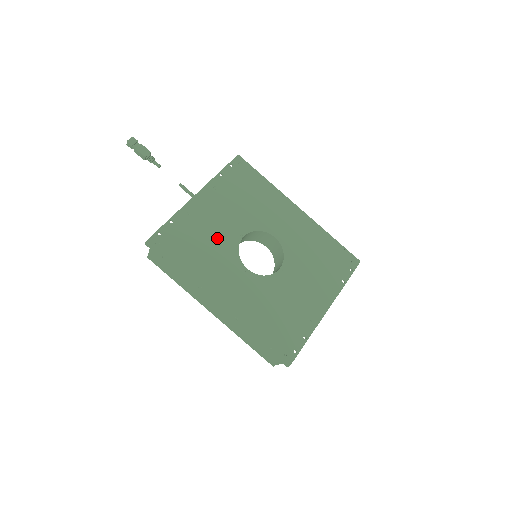
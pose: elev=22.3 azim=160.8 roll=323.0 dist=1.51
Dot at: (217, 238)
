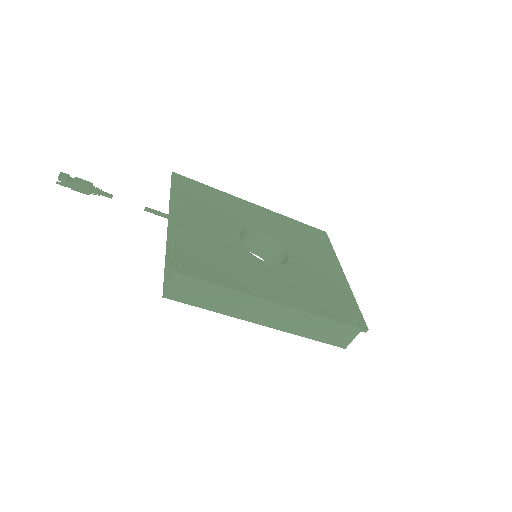
Dot at: (222, 245)
